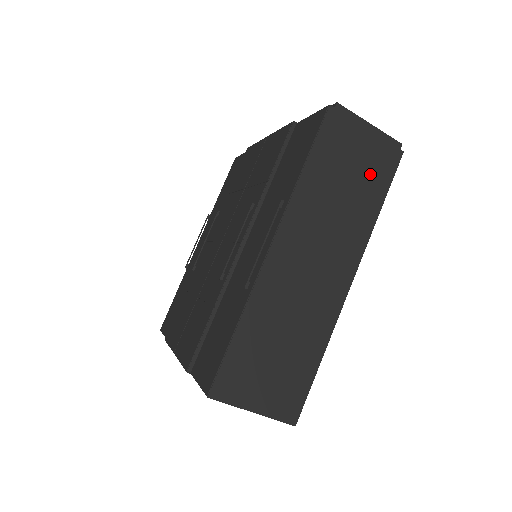
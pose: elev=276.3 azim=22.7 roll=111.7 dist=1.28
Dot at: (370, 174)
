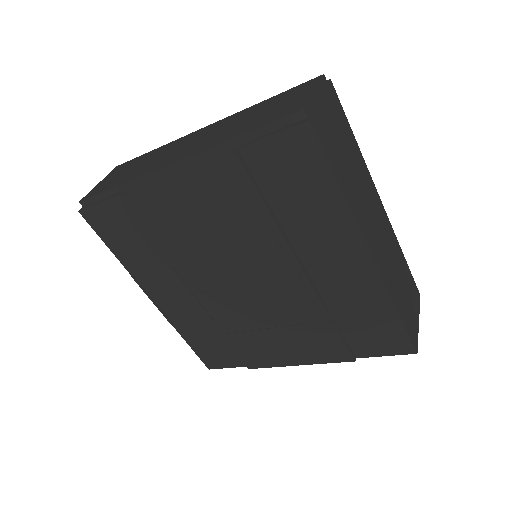
Dot at: (341, 127)
